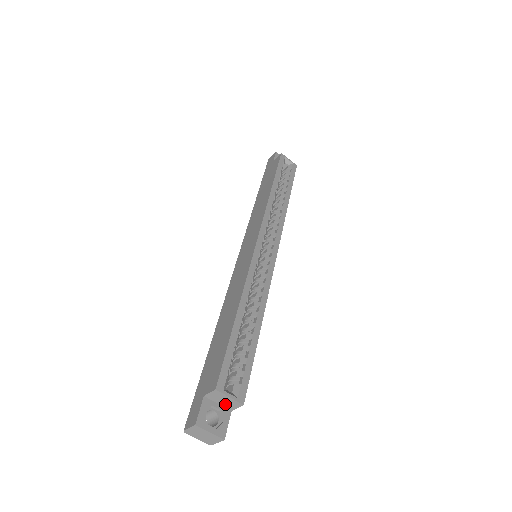
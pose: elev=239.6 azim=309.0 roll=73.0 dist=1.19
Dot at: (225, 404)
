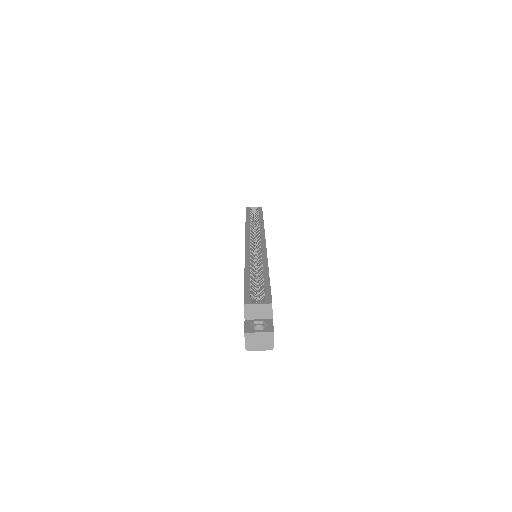
Dot at: (263, 315)
